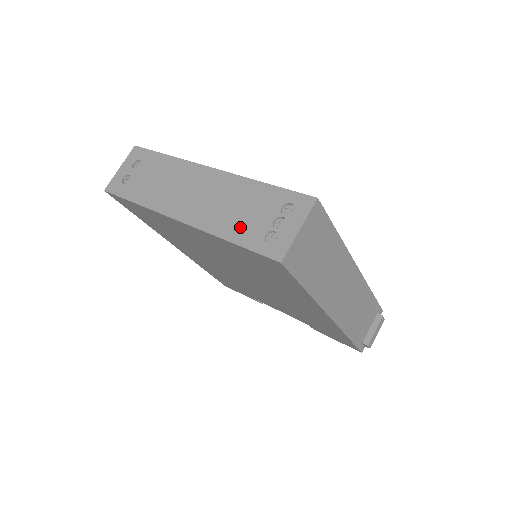
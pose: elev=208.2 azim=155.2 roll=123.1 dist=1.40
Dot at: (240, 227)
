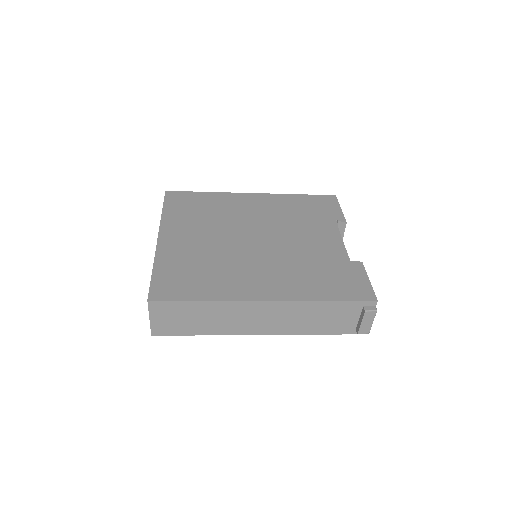
Dot at: occluded
